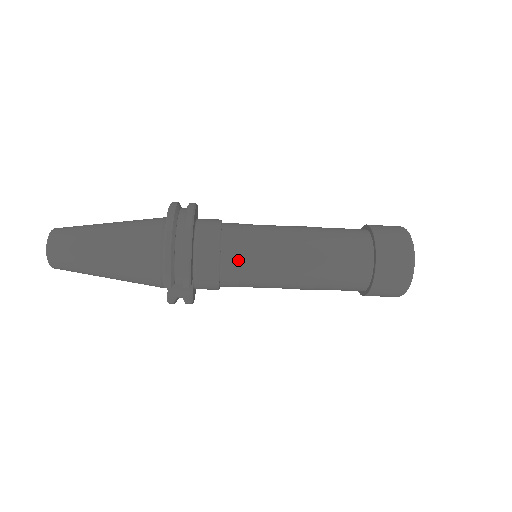
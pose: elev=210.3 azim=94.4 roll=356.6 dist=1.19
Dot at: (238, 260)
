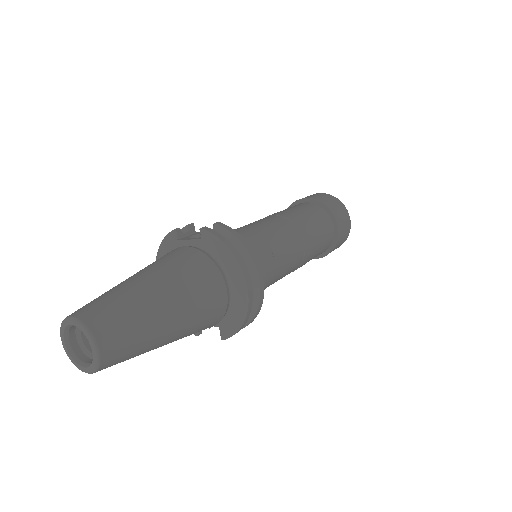
Dot at: (269, 284)
